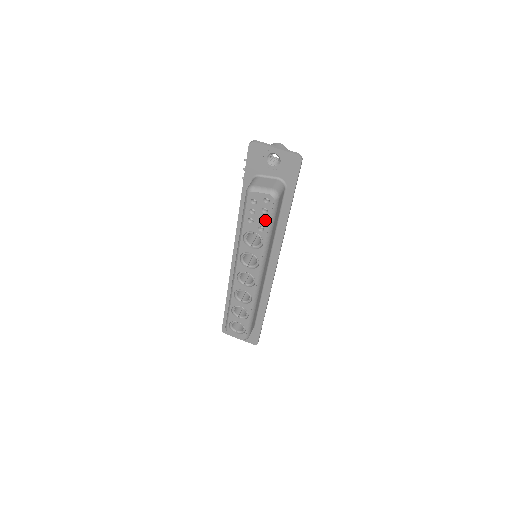
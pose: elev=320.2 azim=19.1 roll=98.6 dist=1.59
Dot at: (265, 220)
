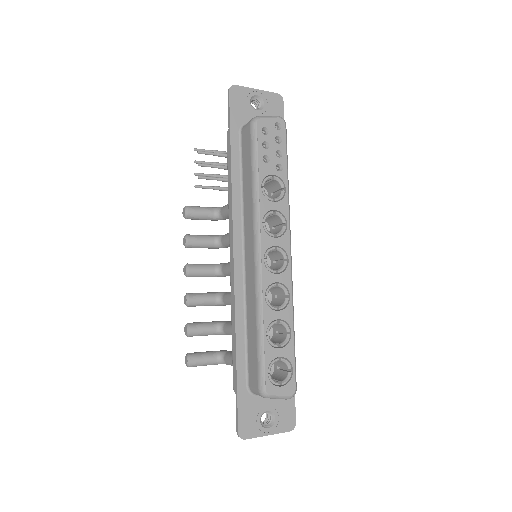
Dot at: (280, 155)
